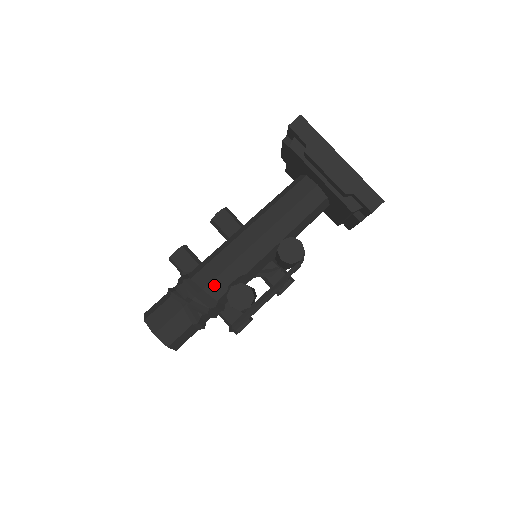
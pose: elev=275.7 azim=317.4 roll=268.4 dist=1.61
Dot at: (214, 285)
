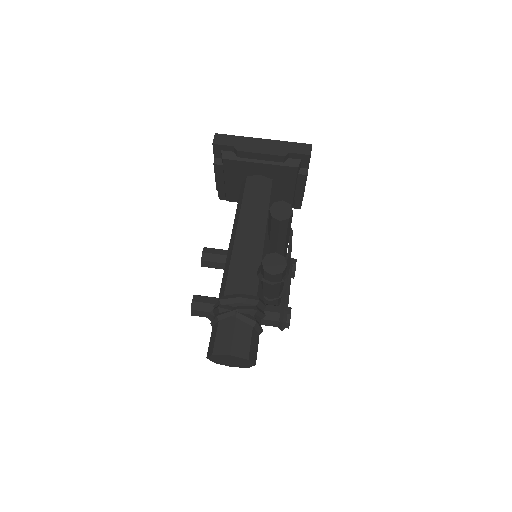
Dot at: (245, 285)
